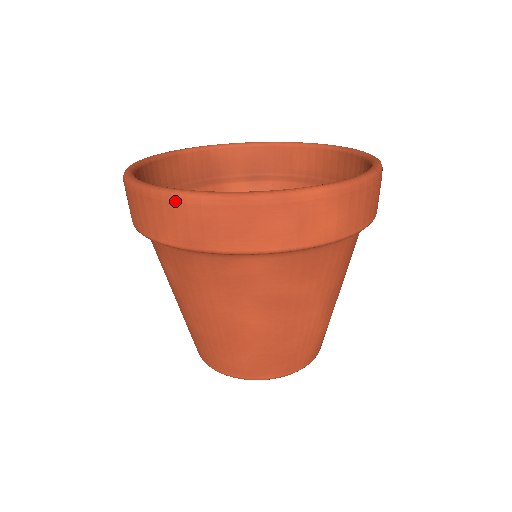
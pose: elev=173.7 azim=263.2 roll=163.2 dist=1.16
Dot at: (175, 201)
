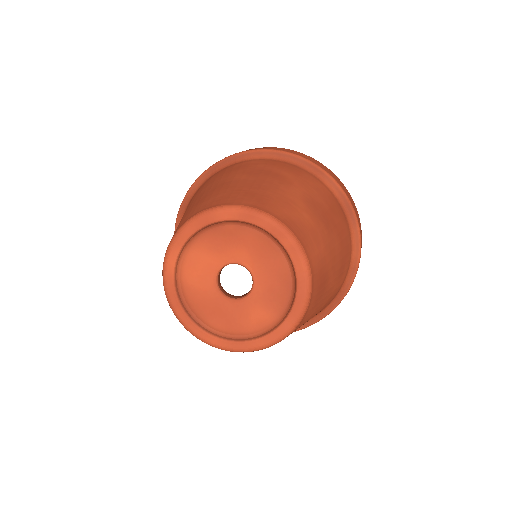
Dot at: occluded
